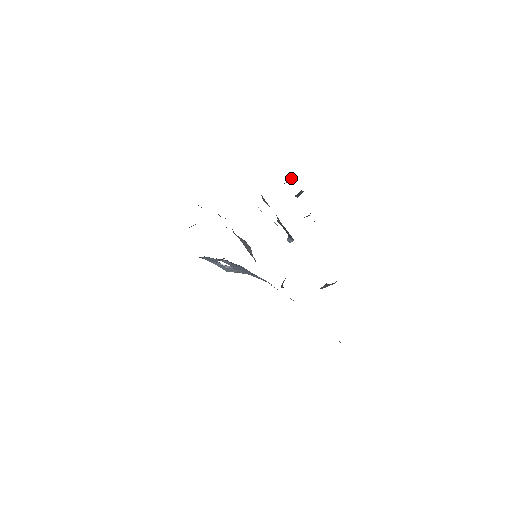
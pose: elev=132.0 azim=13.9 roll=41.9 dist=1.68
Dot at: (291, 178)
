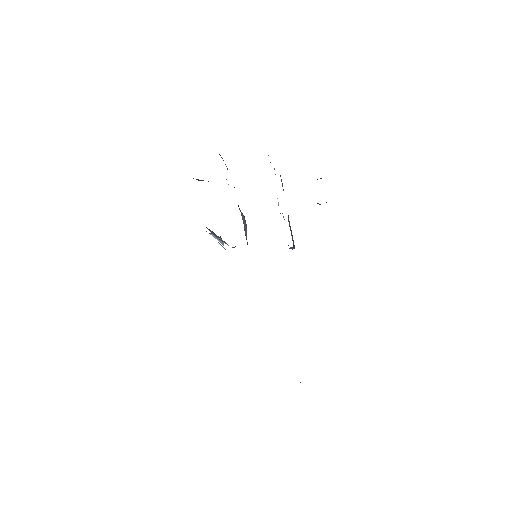
Dot at: (321, 178)
